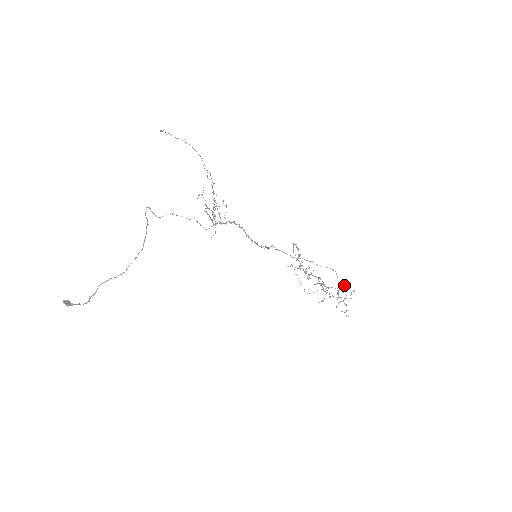
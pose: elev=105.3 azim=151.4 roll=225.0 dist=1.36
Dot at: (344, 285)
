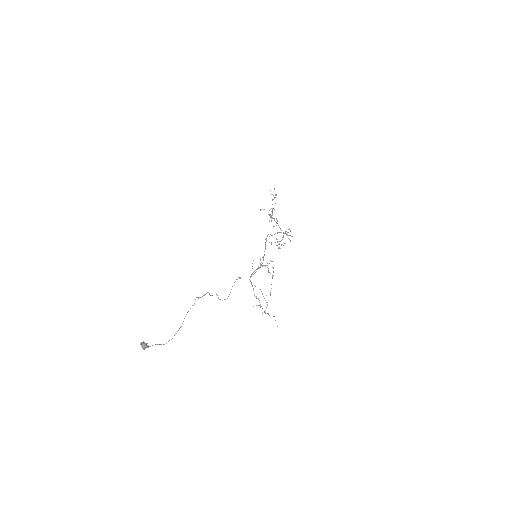
Dot at: (290, 241)
